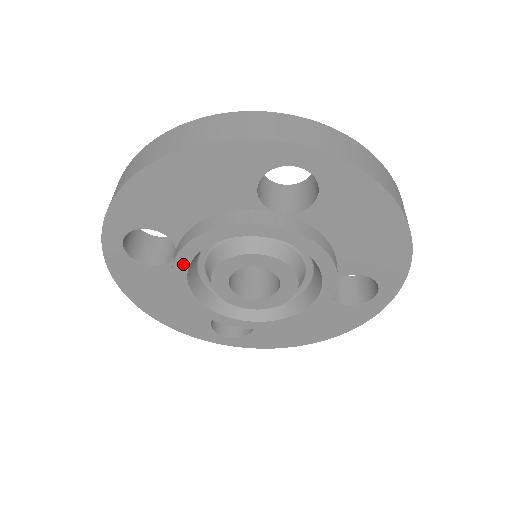
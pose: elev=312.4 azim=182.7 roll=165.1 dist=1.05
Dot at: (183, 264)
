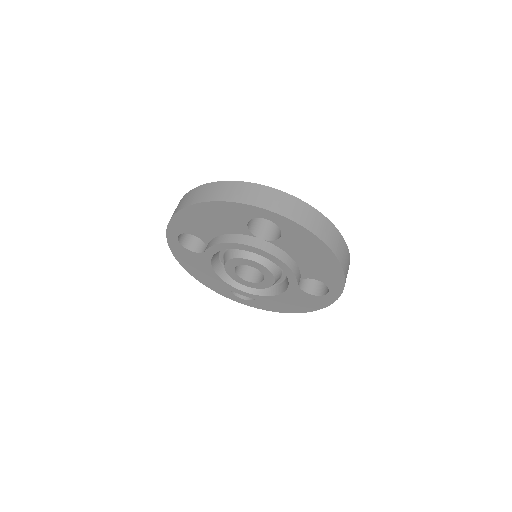
Dot at: (208, 257)
